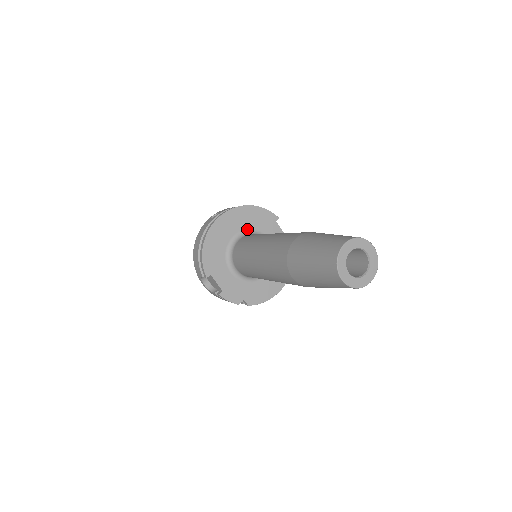
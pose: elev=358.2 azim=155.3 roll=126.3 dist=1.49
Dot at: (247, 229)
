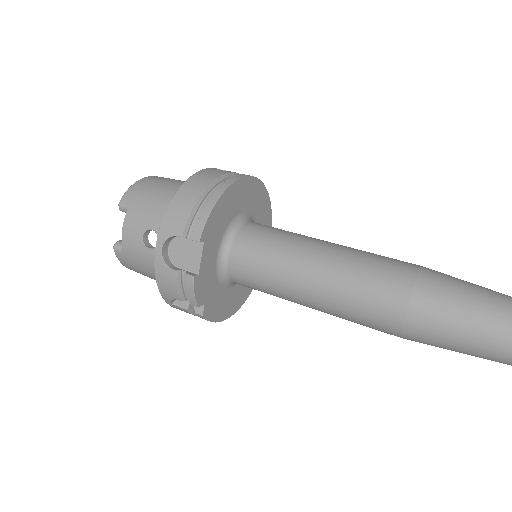
Dot at: (253, 216)
